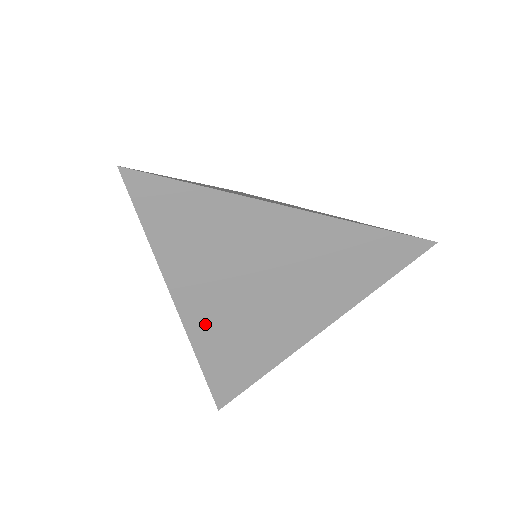
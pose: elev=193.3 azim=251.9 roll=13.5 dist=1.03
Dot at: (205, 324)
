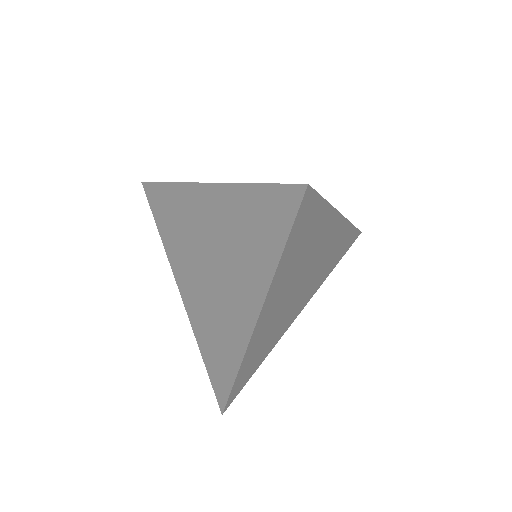
Dot at: (261, 331)
